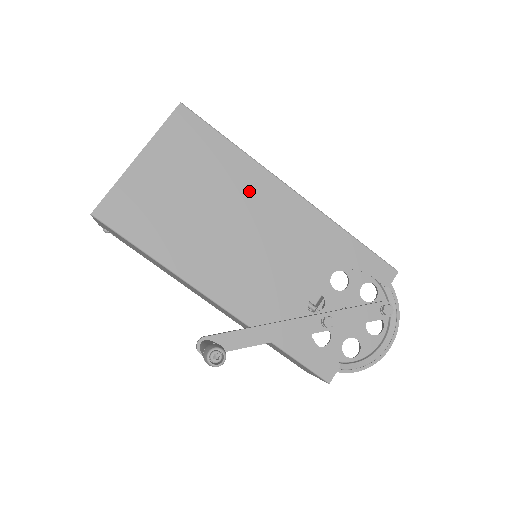
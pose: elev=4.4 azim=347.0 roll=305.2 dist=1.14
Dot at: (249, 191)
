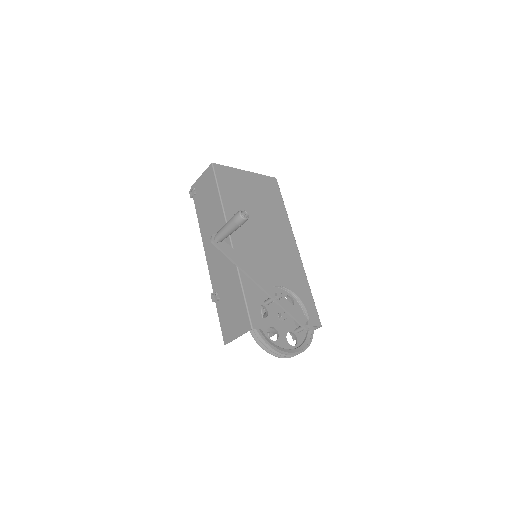
Dot at: (279, 226)
